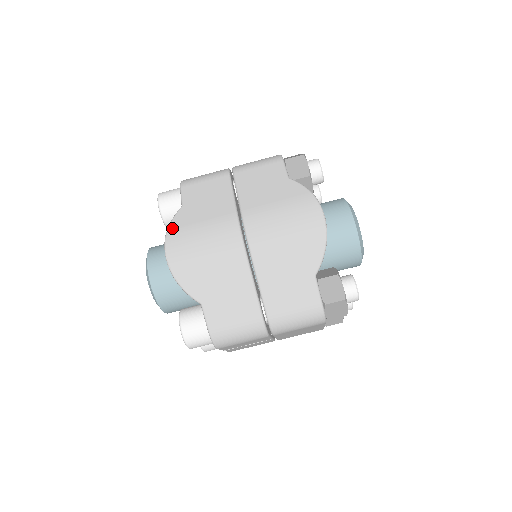
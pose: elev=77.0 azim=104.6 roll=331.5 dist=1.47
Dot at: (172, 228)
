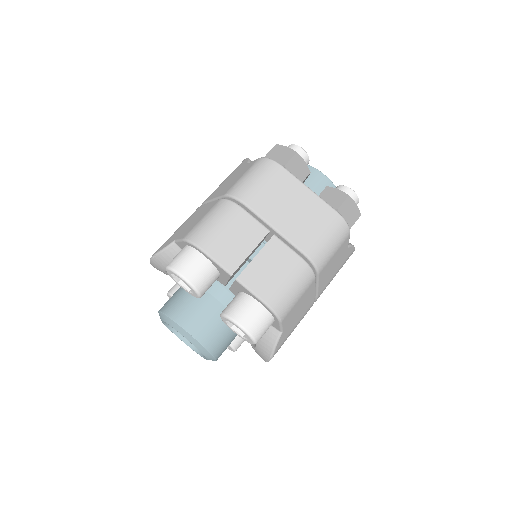
Dot at: occluded
